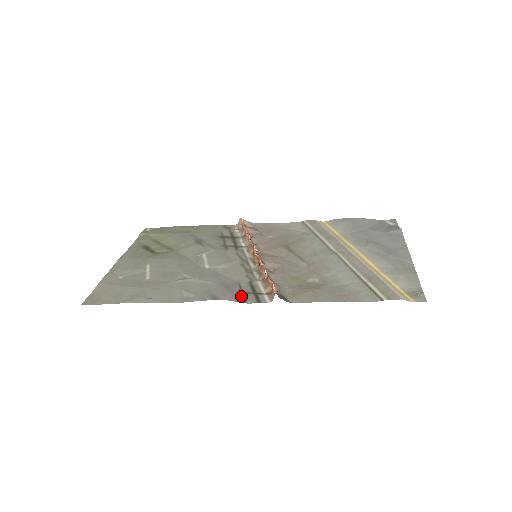
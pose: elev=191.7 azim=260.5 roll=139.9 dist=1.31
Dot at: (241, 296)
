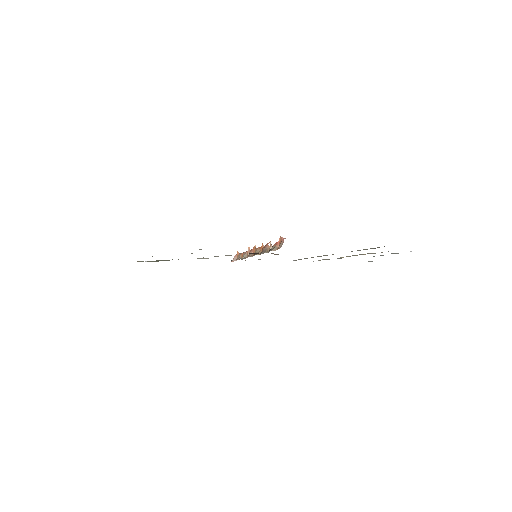
Dot at: occluded
